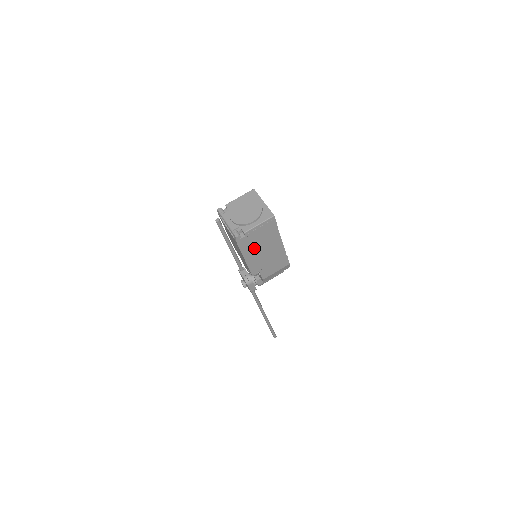
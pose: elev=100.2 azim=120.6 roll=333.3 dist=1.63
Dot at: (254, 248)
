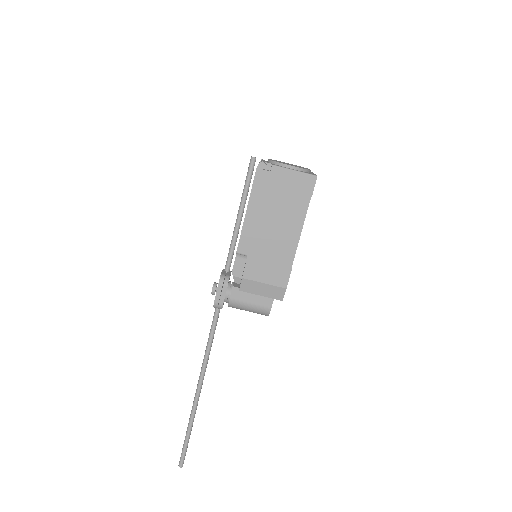
Dot at: (267, 205)
